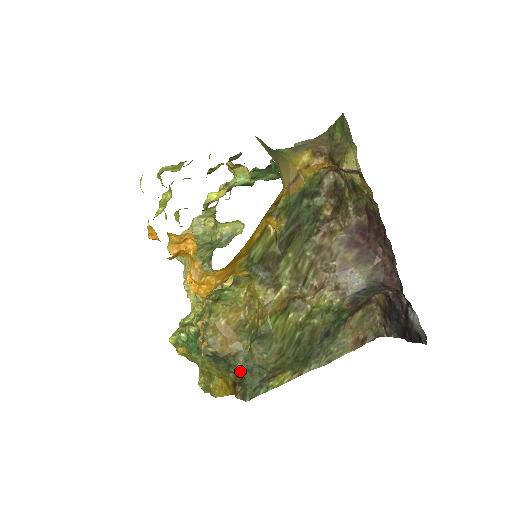
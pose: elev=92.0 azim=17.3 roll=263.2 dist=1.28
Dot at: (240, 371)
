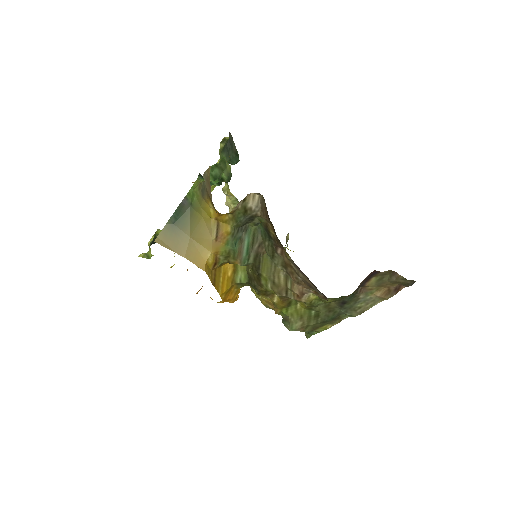
Dot at: occluded
